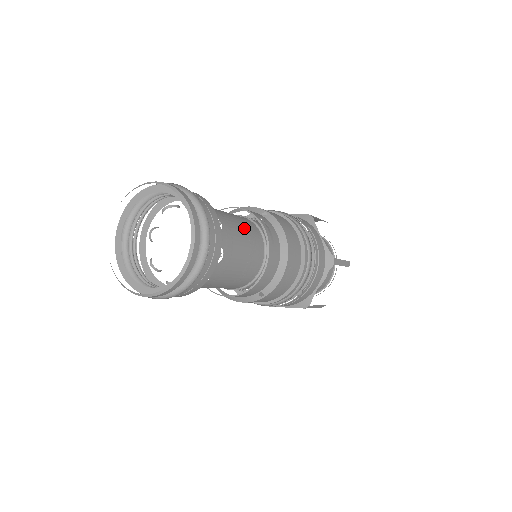
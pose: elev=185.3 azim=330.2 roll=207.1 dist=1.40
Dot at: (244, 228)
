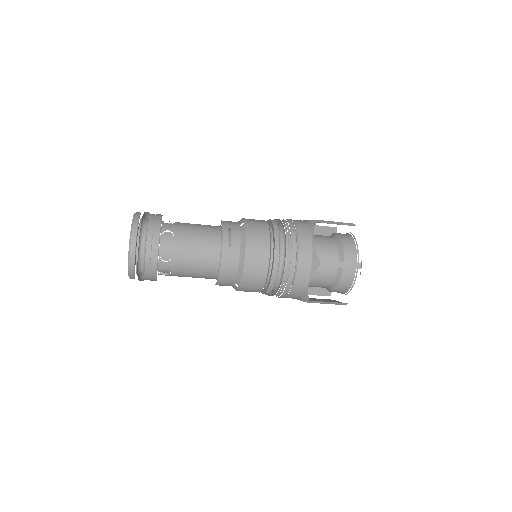
Dot at: (203, 237)
